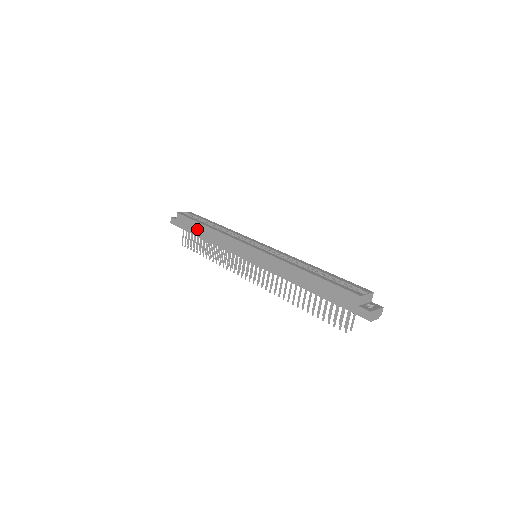
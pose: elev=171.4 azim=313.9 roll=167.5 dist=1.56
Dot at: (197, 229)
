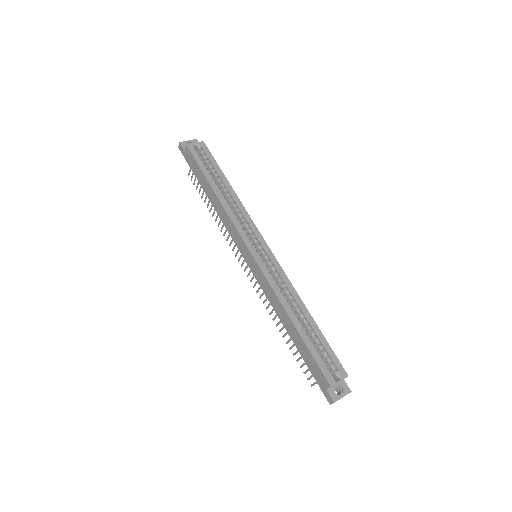
Dot at: (204, 183)
